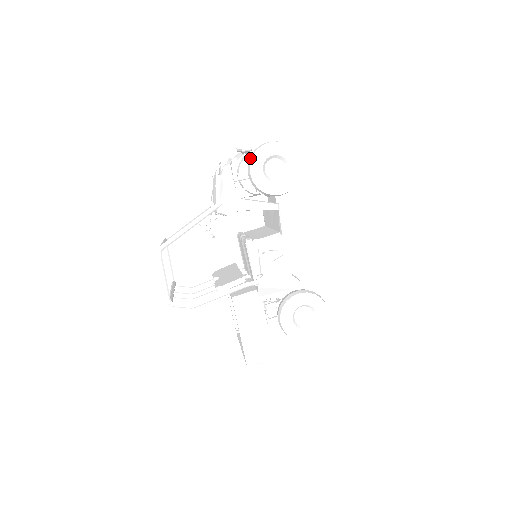
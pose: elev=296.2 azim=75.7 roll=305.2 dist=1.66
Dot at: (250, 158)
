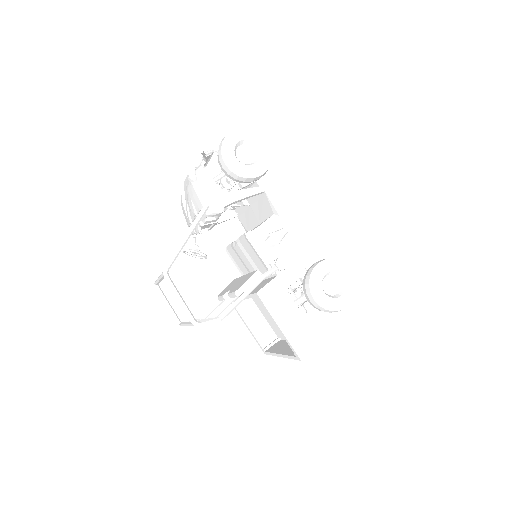
Dot at: (219, 151)
